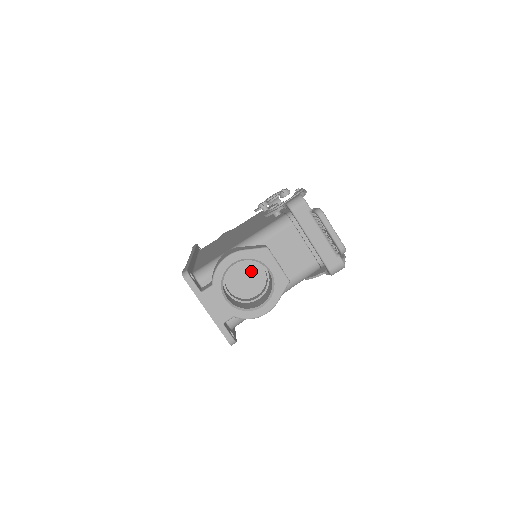
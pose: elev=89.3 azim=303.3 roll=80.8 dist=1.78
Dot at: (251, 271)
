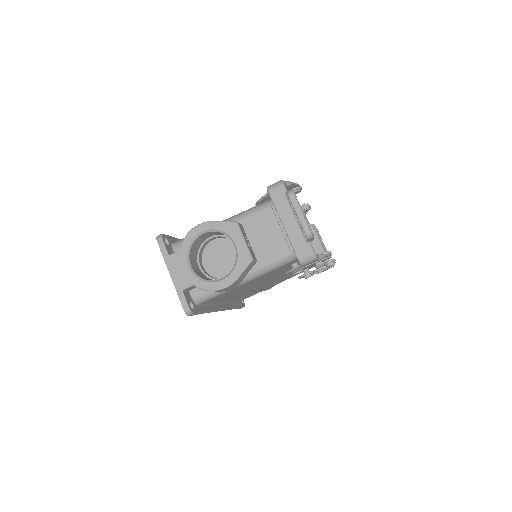
Dot at: (228, 252)
